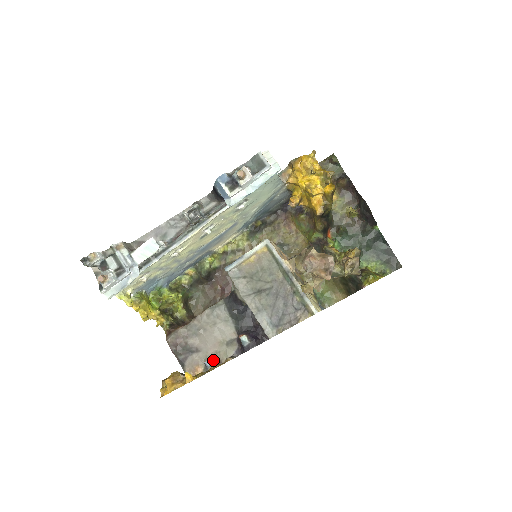
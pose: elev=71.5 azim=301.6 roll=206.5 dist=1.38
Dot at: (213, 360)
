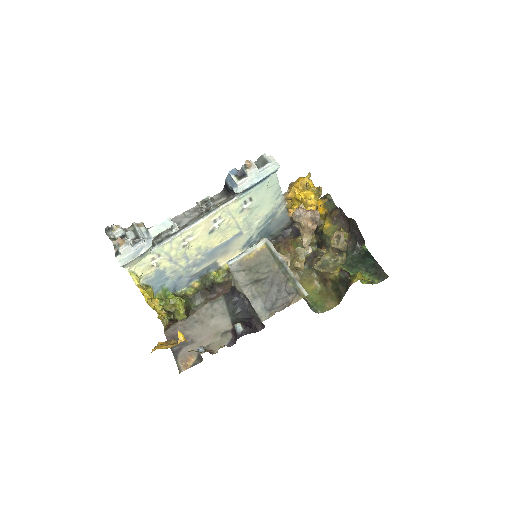
Dot at: (206, 350)
